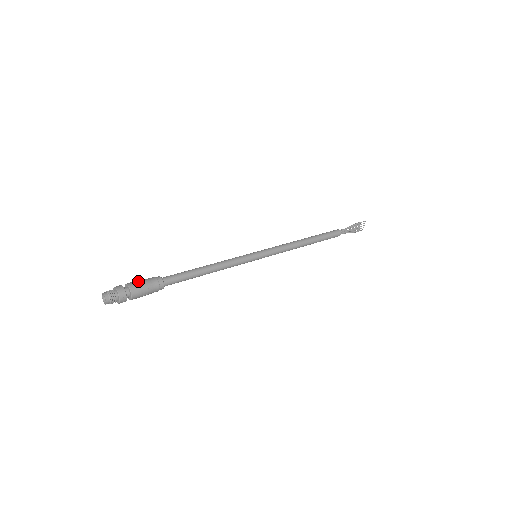
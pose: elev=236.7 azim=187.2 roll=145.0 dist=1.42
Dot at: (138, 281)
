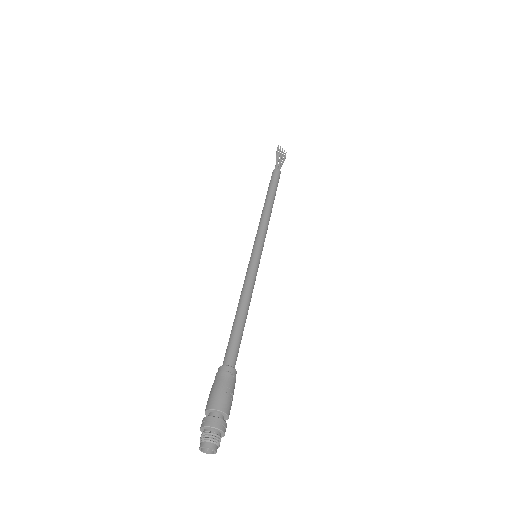
Dot at: (210, 395)
